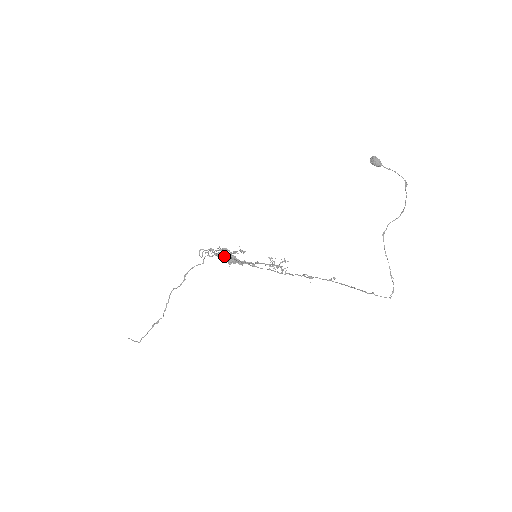
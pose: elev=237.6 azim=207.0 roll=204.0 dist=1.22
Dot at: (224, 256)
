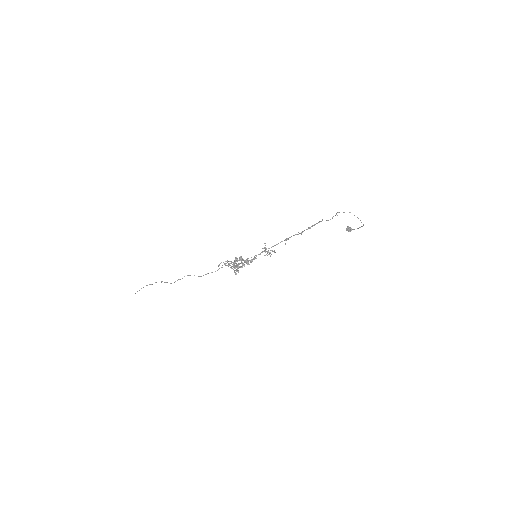
Dot at: (234, 262)
